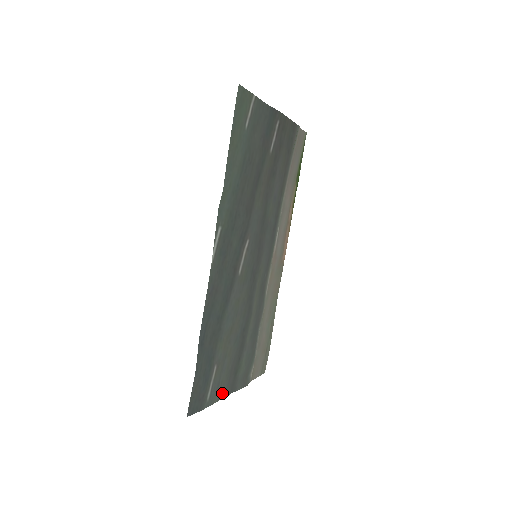
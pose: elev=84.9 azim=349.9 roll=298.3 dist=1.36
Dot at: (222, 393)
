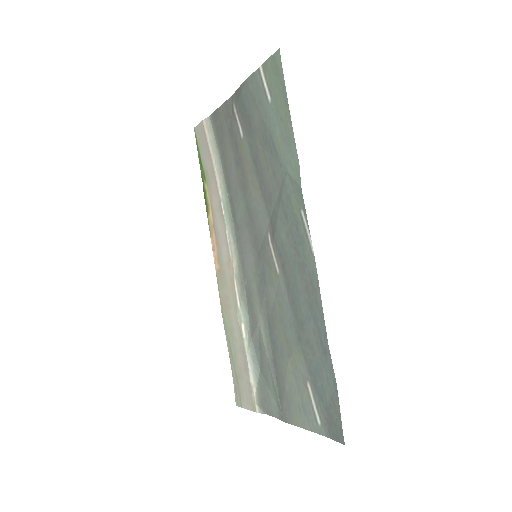
Dot at: (298, 420)
